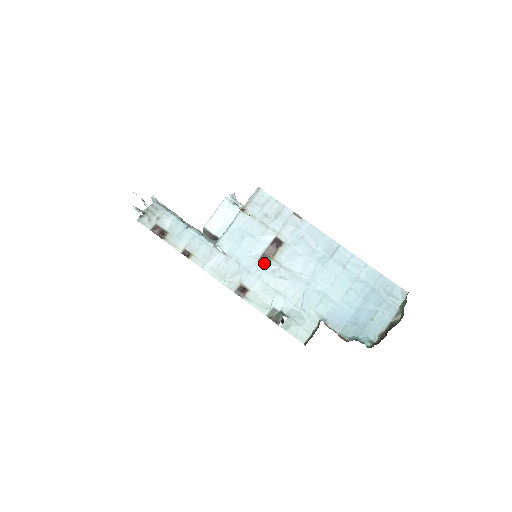
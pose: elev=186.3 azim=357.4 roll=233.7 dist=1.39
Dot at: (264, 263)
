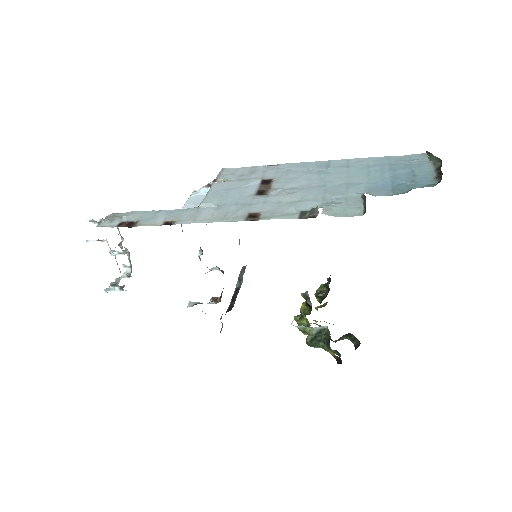
Dot at: (263, 194)
